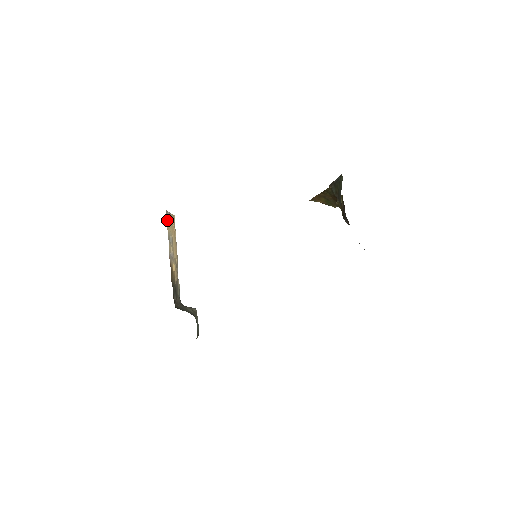
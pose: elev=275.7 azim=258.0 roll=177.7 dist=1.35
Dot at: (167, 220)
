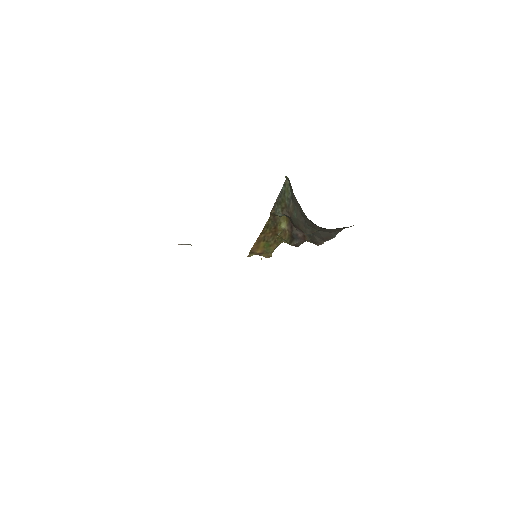
Dot at: occluded
